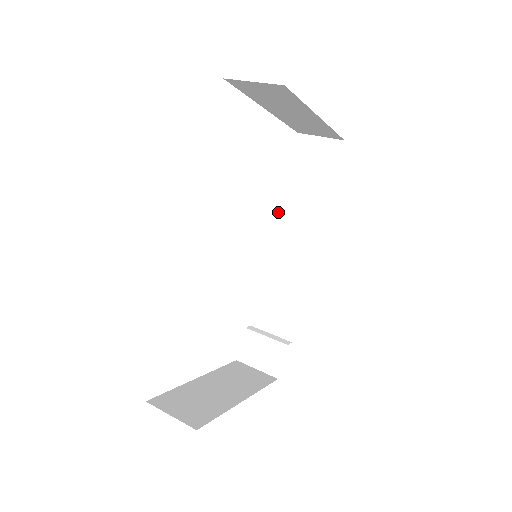
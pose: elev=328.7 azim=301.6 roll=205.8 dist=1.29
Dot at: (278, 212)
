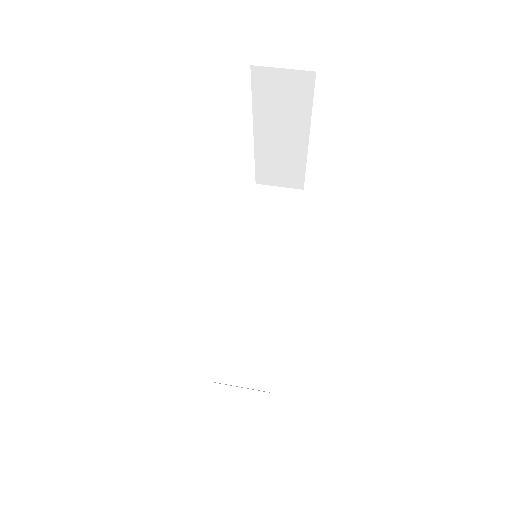
Dot at: (240, 252)
